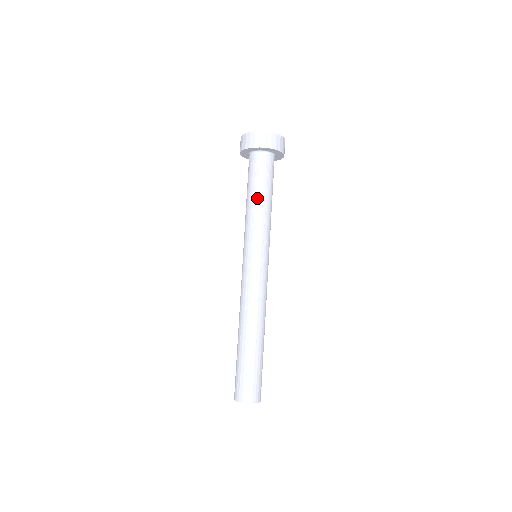
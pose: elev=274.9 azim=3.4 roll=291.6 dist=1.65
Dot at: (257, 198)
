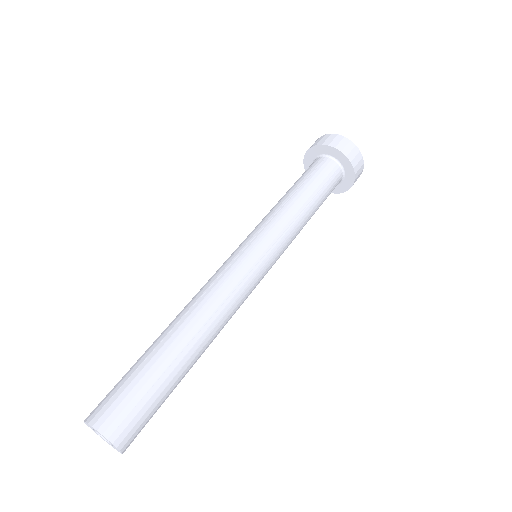
Dot at: (300, 193)
